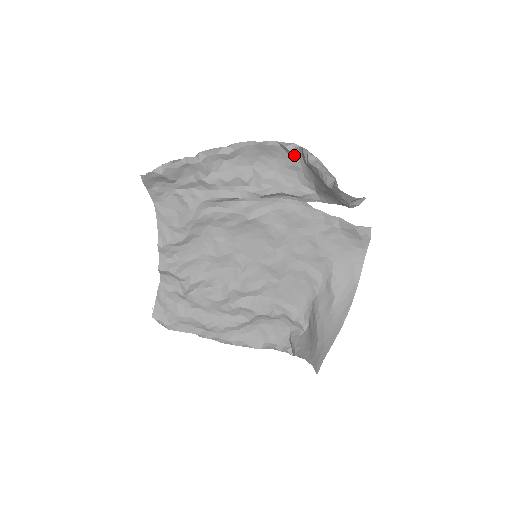
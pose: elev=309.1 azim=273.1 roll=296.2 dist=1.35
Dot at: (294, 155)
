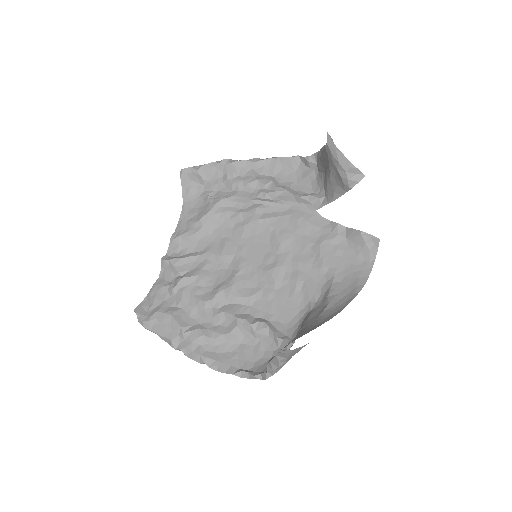
Dot at: (310, 165)
